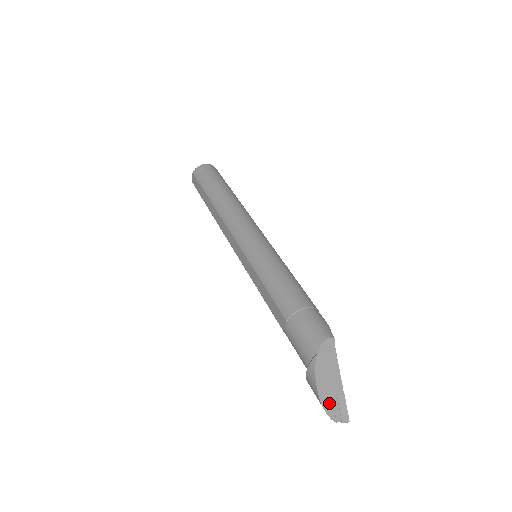
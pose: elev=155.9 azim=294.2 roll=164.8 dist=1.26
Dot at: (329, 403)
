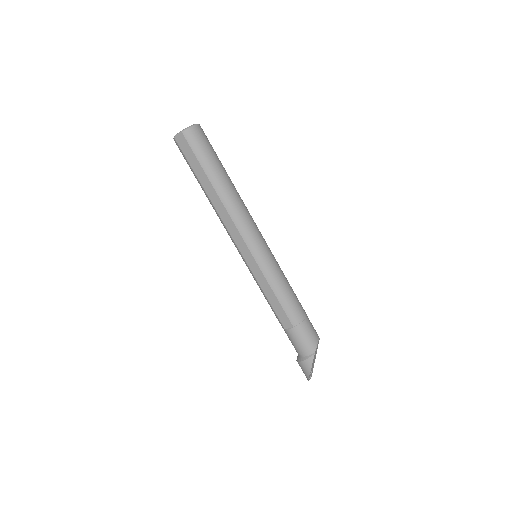
Dot at: (310, 374)
